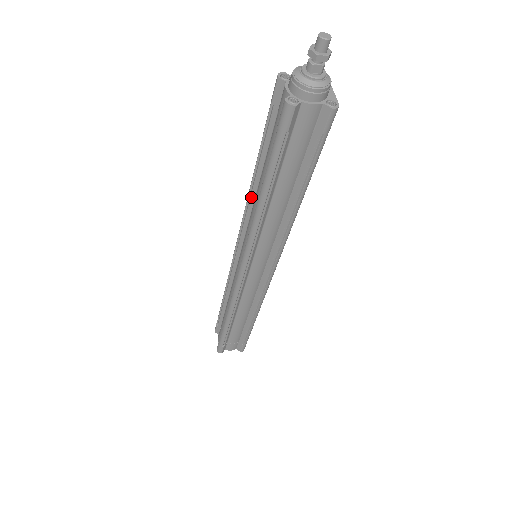
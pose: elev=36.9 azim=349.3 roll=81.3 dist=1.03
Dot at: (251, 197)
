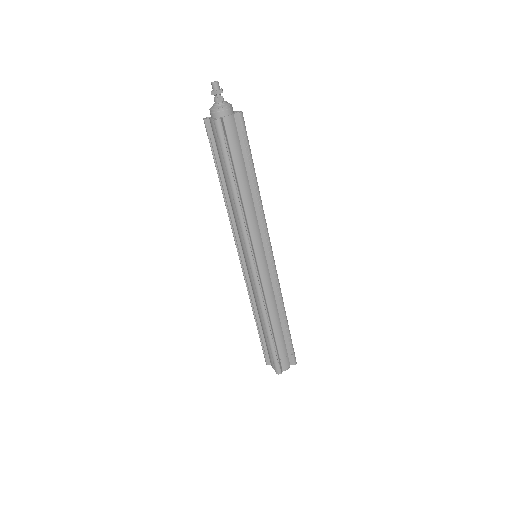
Dot at: (229, 209)
